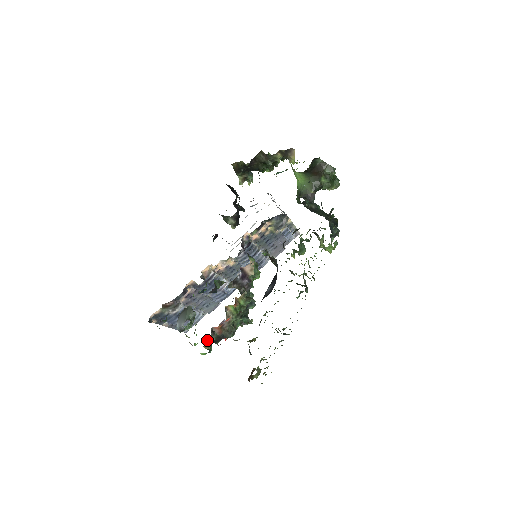
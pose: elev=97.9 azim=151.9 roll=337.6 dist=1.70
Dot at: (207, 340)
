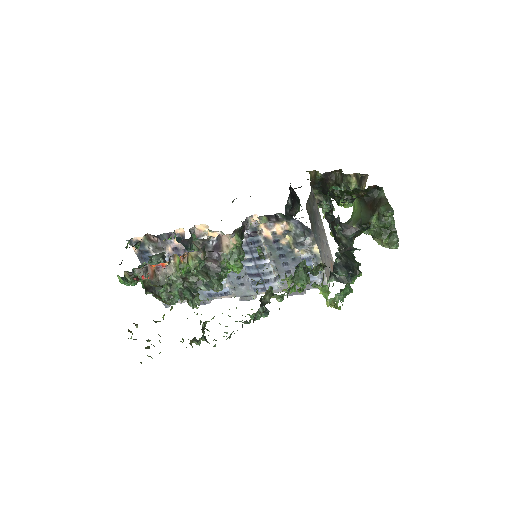
Dot at: (134, 270)
